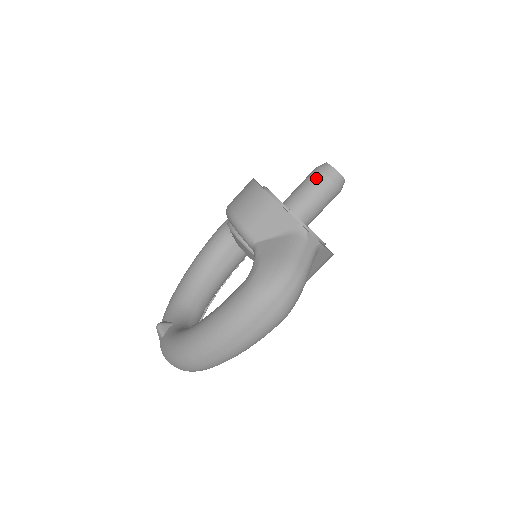
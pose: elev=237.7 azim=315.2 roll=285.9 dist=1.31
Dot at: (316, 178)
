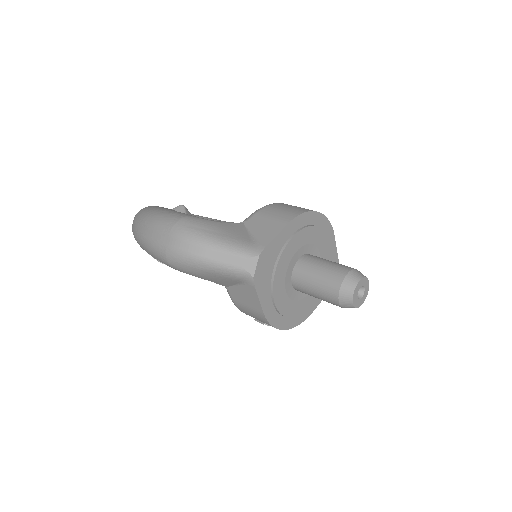
Dot at: (341, 268)
